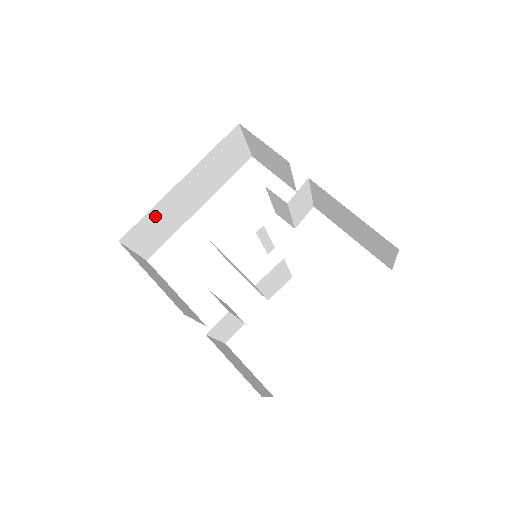
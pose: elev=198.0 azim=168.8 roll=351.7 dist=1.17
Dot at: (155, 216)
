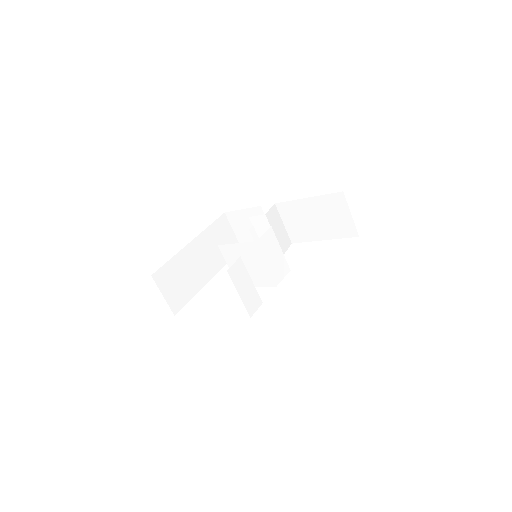
Dot at: (177, 266)
